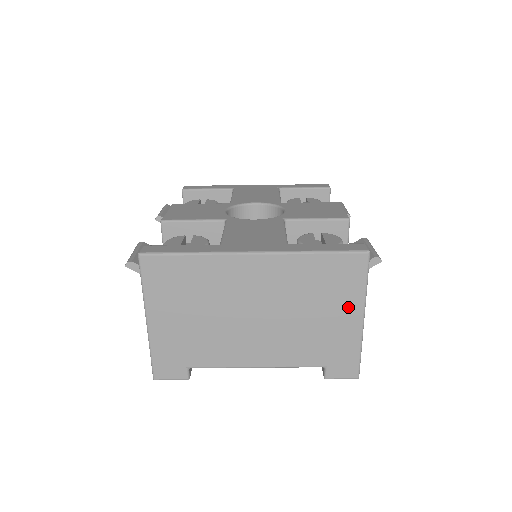
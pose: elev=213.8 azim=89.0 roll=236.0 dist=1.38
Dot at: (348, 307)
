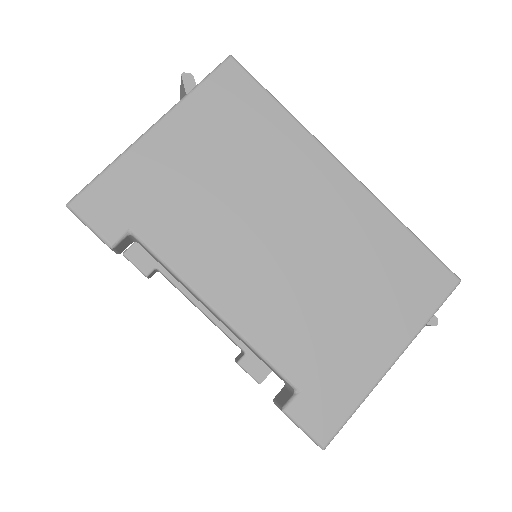
Dot at: (391, 327)
